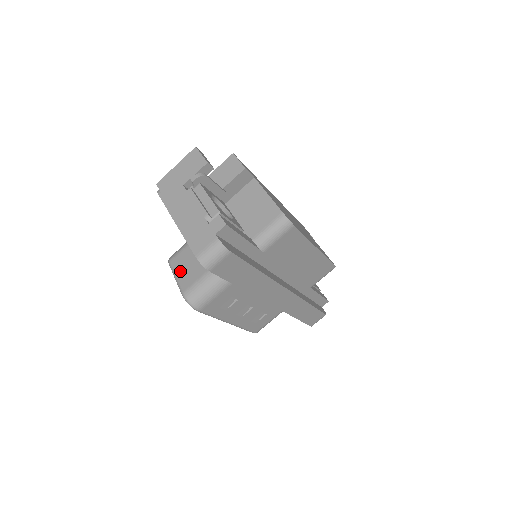
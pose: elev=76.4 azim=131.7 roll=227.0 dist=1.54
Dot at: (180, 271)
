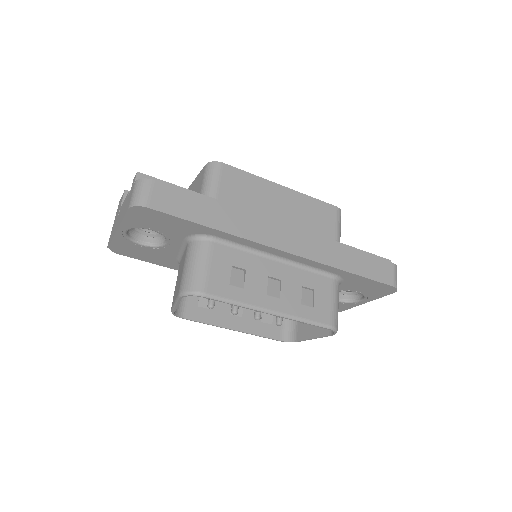
Dot at: (175, 295)
